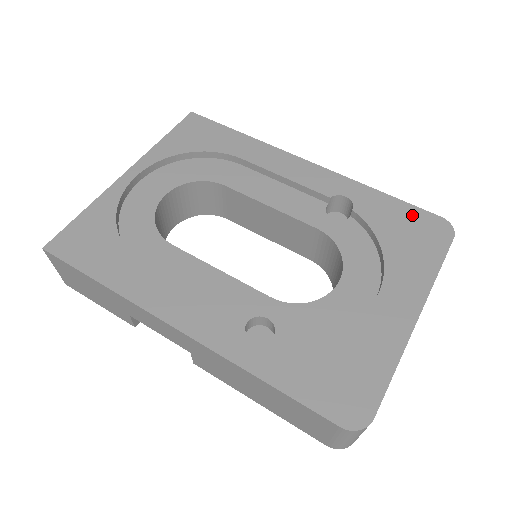
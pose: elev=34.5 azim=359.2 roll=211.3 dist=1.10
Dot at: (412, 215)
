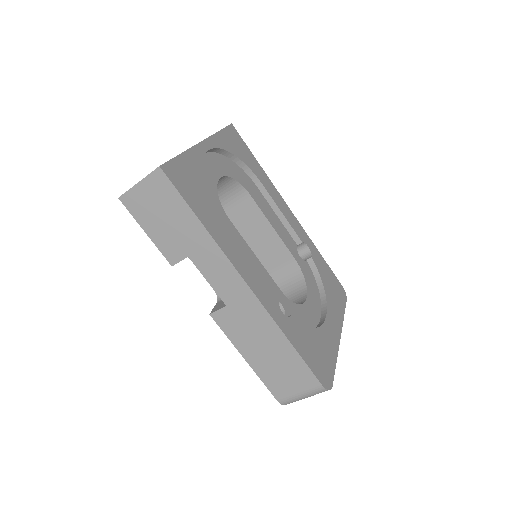
Dot at: (333, 277)
